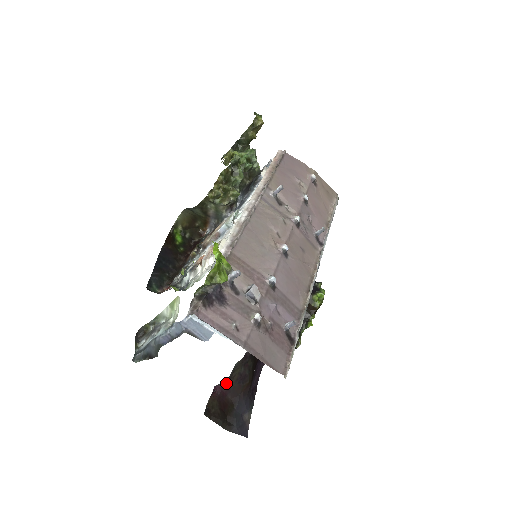
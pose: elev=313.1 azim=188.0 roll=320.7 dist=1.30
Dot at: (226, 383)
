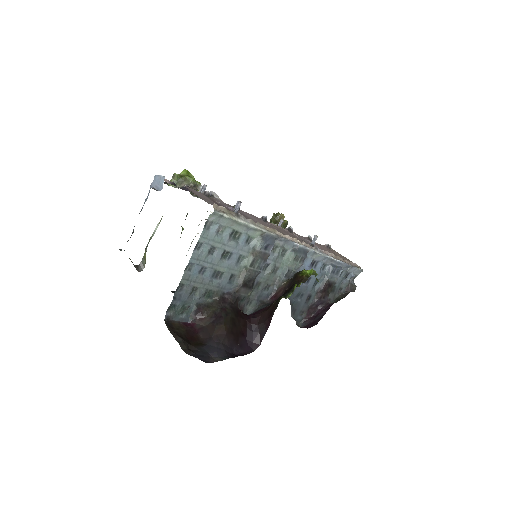
Dot at: (200, 319)
